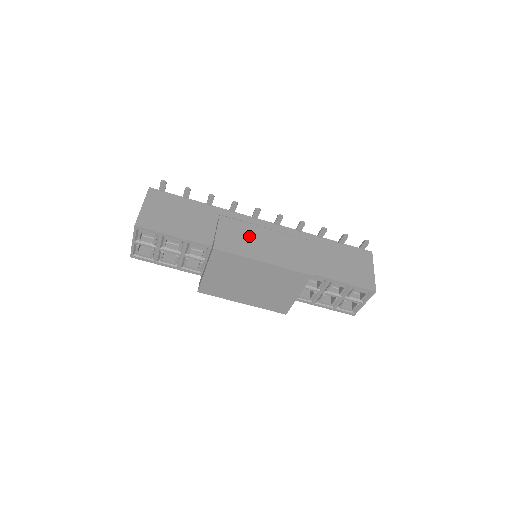
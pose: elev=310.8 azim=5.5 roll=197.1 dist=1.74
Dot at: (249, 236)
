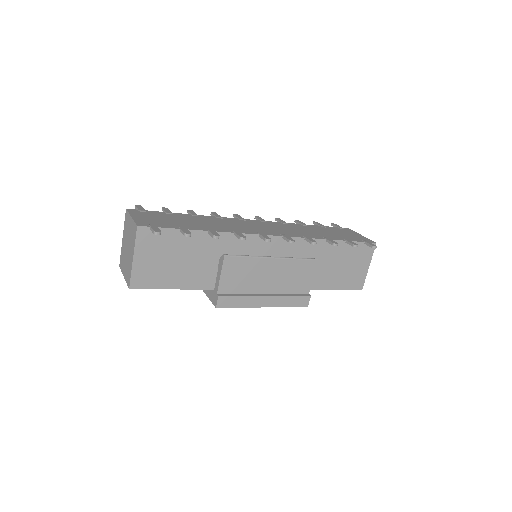
Dot at: (254, 275)
